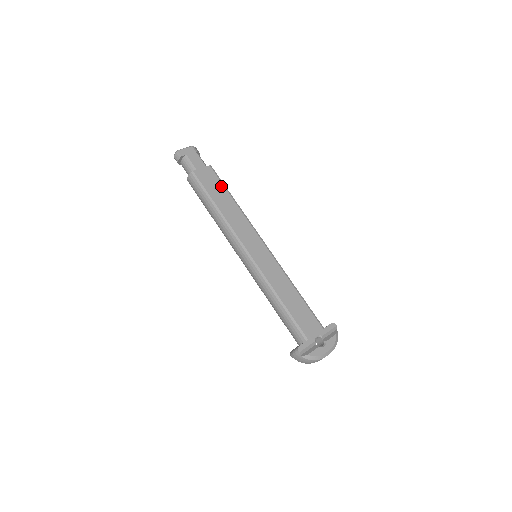
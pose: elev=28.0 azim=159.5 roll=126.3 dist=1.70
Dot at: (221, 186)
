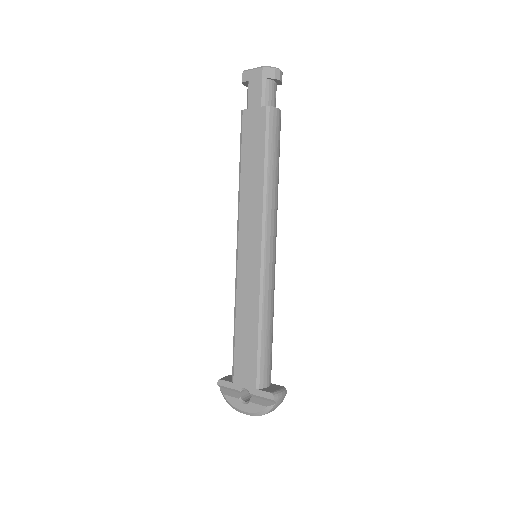
Dot at: (261, 144)
